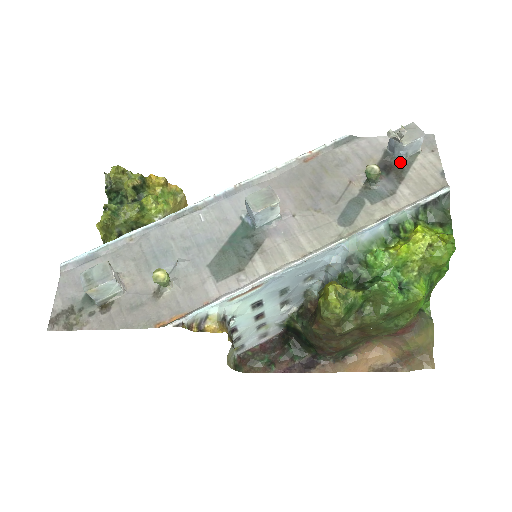
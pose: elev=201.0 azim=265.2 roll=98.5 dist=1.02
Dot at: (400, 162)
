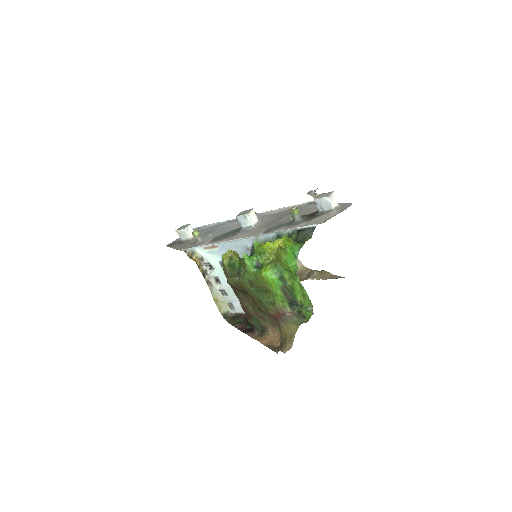
Dot at: (319, 213)
